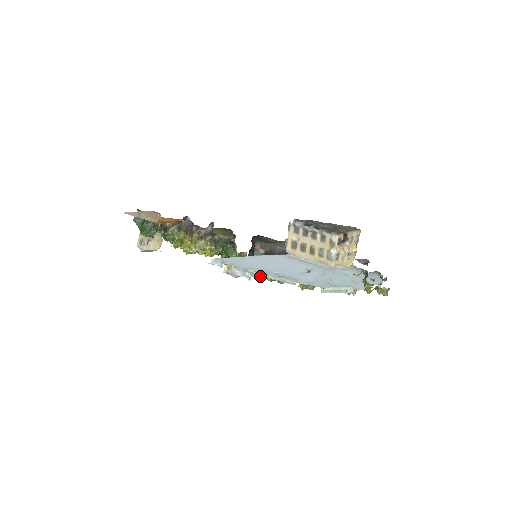
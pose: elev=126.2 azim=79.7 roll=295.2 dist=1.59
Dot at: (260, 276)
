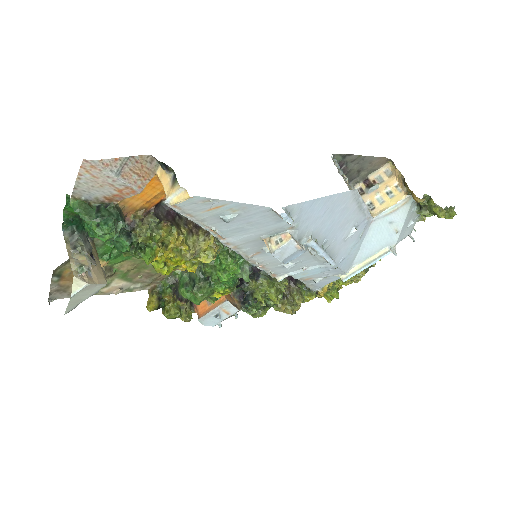
Dot at: (240, 309)
